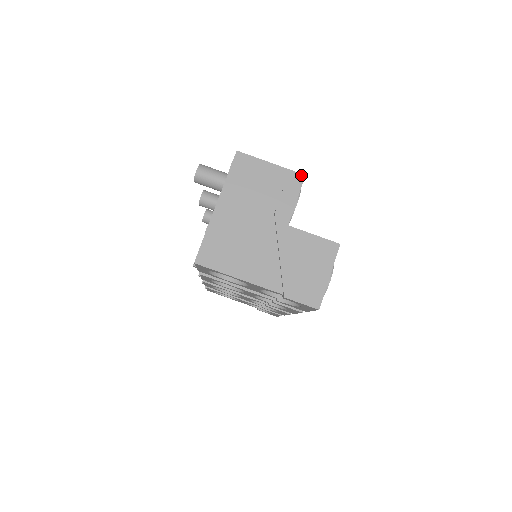
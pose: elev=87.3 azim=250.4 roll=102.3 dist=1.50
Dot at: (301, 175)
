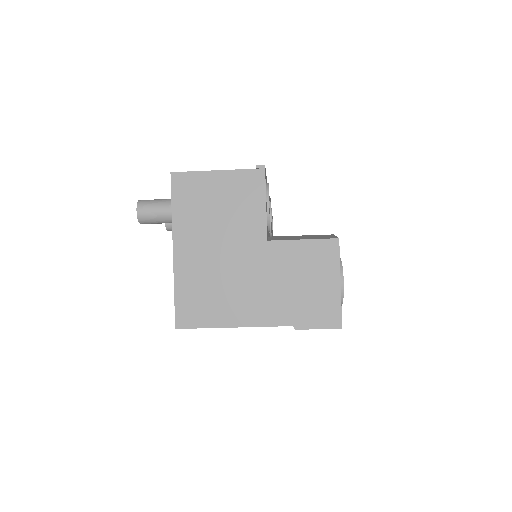
Dot at: (260, 170)
